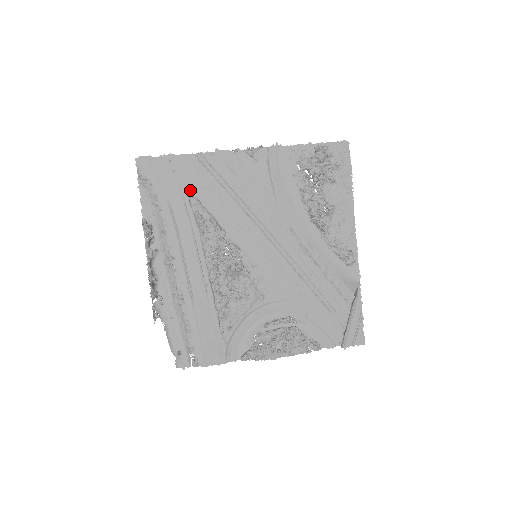
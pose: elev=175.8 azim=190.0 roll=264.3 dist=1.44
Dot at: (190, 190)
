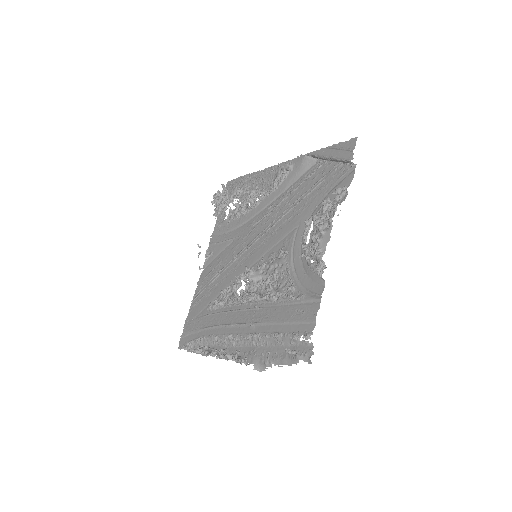
Dot at: (205, 309)
